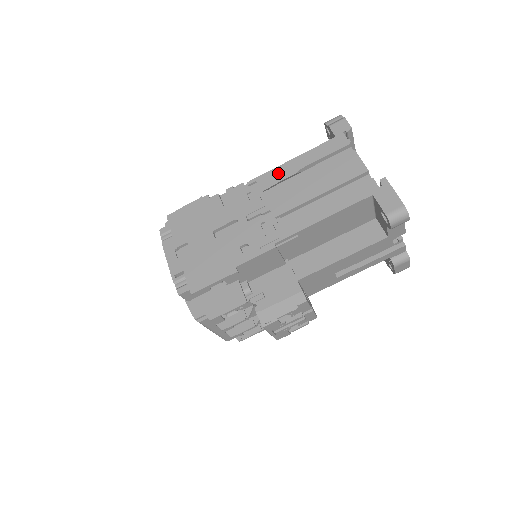
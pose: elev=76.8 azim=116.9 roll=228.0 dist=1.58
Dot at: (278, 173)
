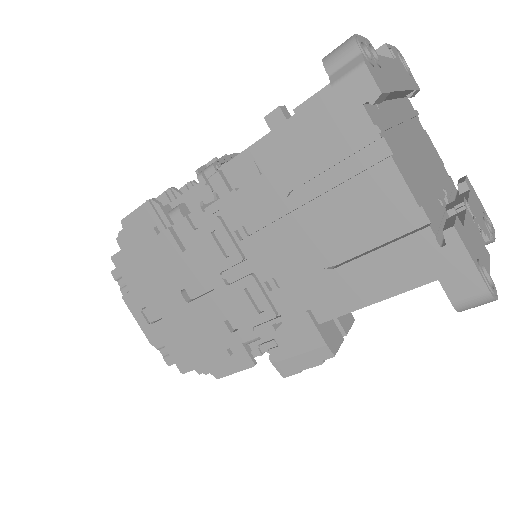
Dot at: (252, 198)
